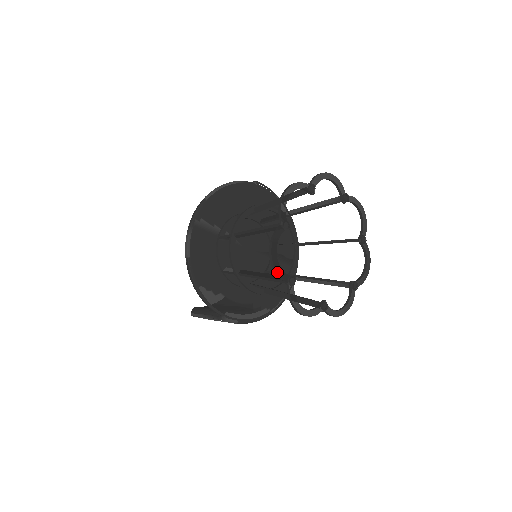
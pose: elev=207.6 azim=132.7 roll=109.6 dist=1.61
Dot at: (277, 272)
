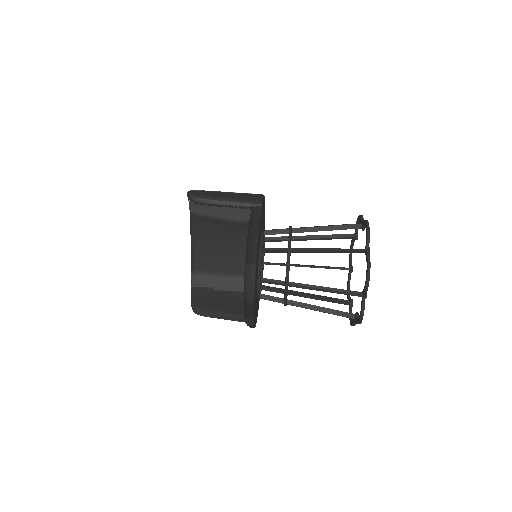
Dot at: occluded
